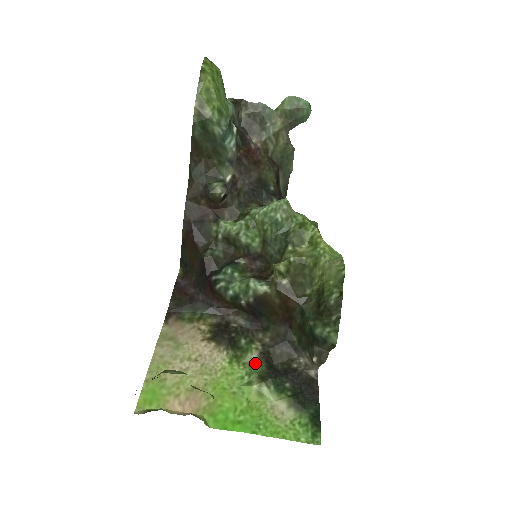
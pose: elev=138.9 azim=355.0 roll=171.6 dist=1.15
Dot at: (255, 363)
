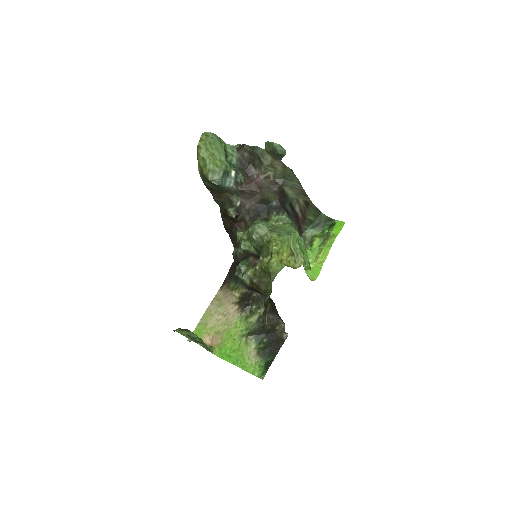
Dot at: (254, 323)
